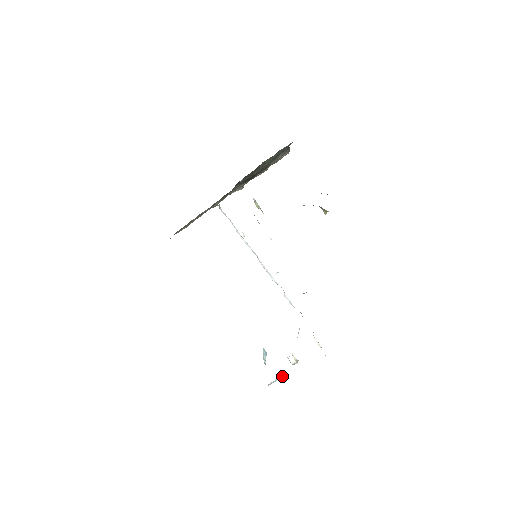
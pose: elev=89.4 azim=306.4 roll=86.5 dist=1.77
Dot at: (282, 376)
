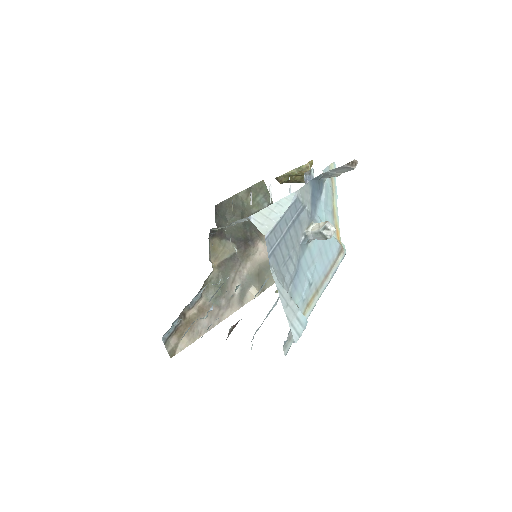
Dot at: (279, 202)
